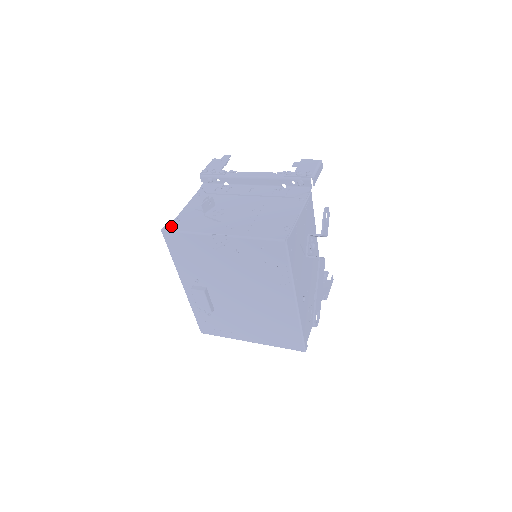
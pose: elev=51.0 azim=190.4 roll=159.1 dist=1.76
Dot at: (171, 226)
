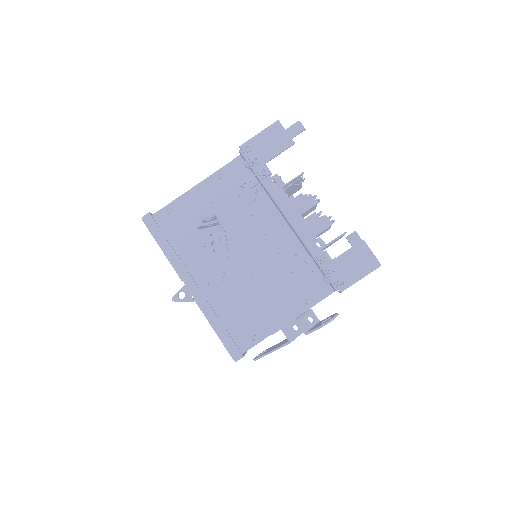
Dot at: (154, 222)
